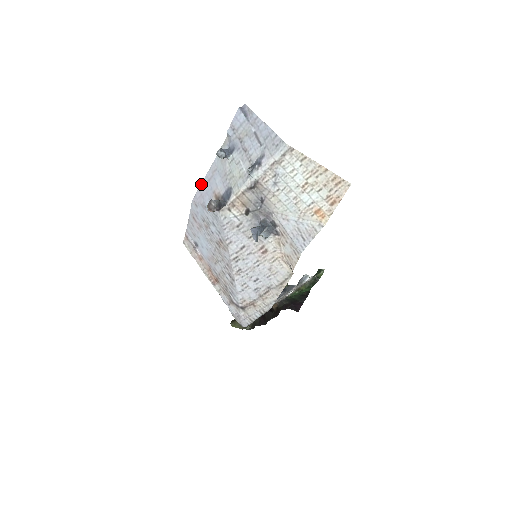
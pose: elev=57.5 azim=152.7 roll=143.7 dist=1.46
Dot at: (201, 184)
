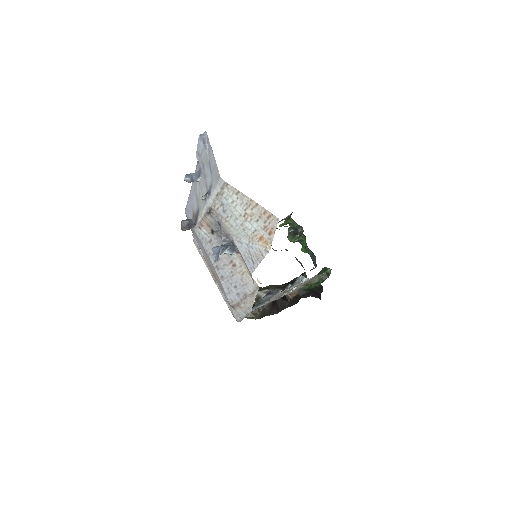
Dot at: (188, 199)
